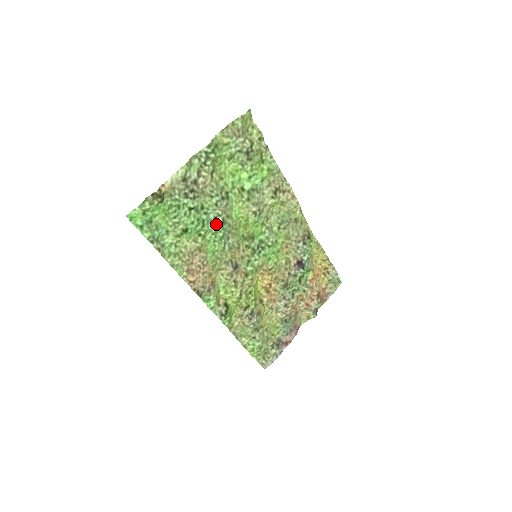
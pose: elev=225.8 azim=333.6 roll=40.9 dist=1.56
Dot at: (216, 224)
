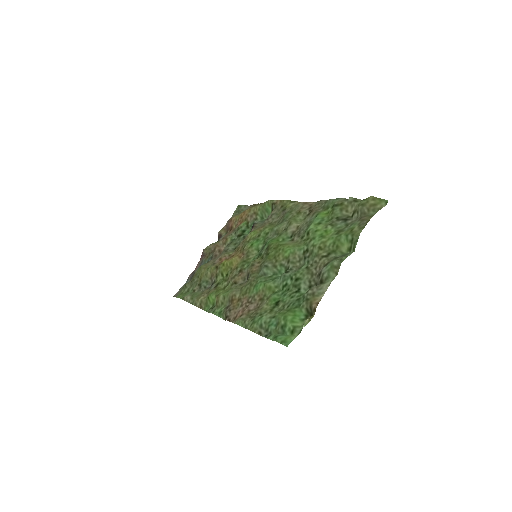
Dot at: (283, 275)
